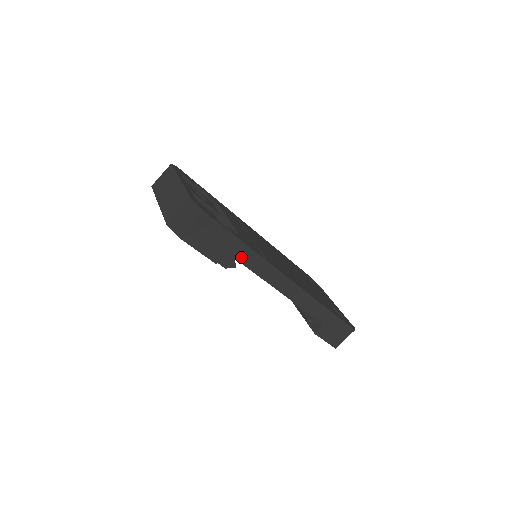
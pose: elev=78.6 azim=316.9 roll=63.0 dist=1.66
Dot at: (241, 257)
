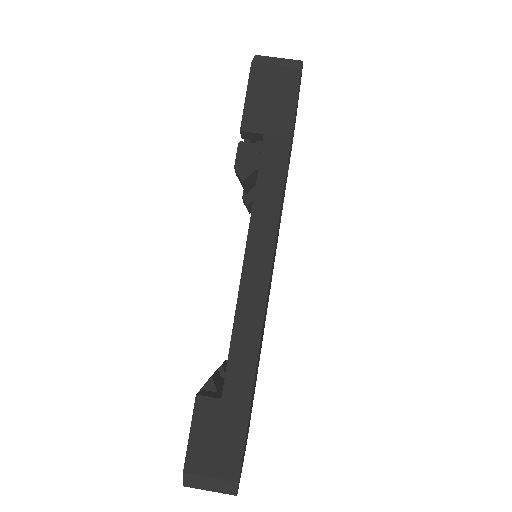
Dot at: (268, 159)
